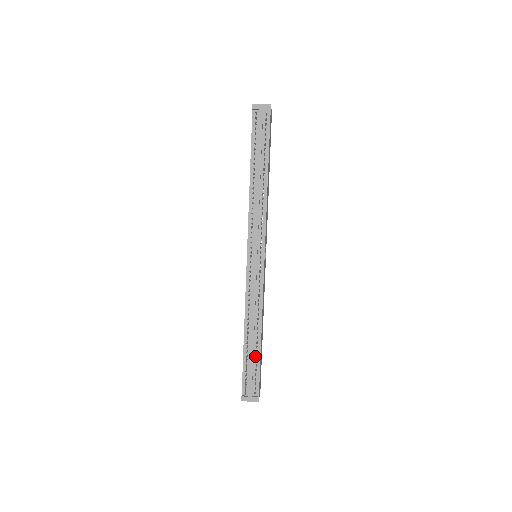
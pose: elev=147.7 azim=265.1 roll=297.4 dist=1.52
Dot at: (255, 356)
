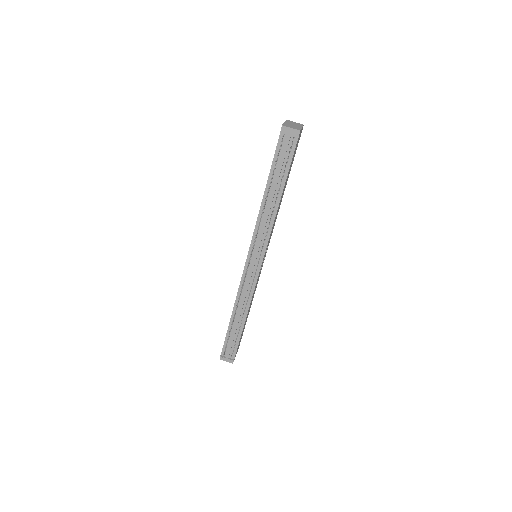
Dot at: (237, 332)
